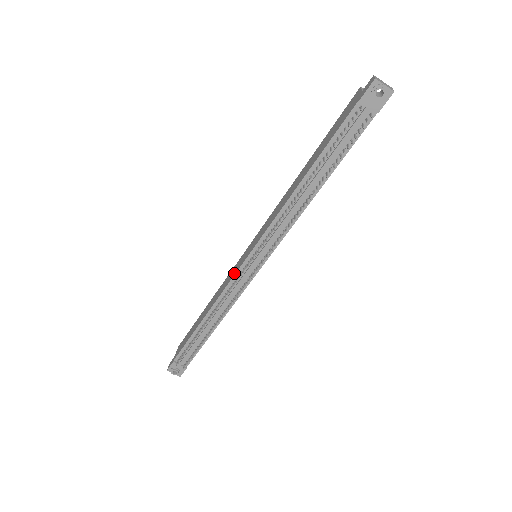
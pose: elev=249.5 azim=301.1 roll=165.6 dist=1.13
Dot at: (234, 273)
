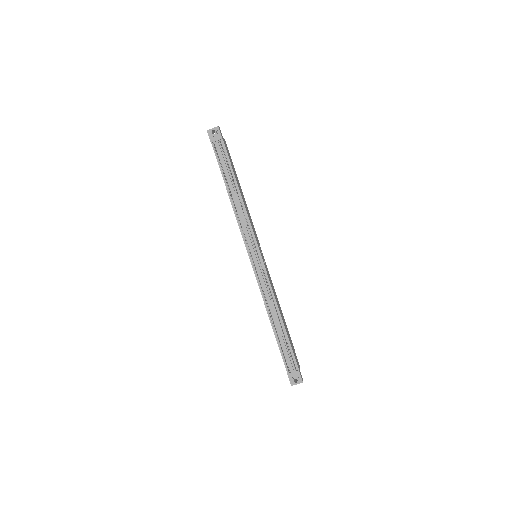
Dot at: (255, 275)
